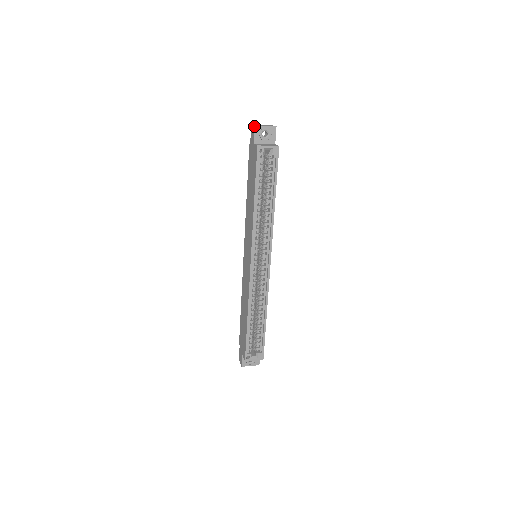
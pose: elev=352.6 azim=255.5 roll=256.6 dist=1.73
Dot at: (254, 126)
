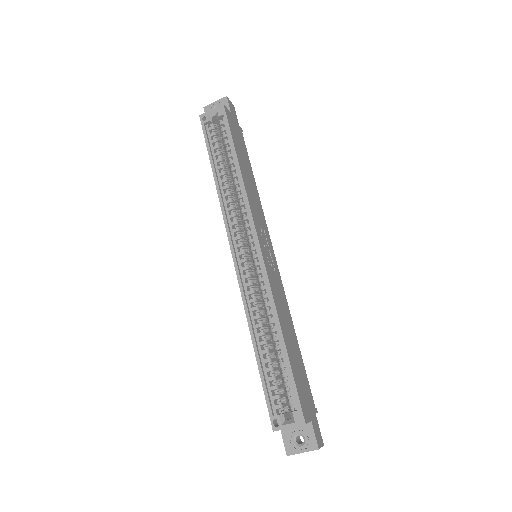
Dot at: (204, 109)
